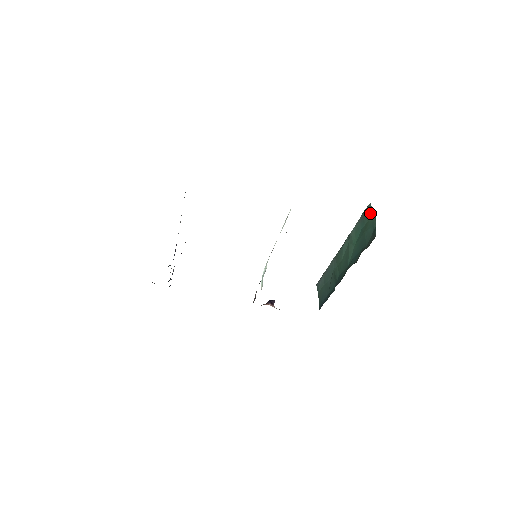
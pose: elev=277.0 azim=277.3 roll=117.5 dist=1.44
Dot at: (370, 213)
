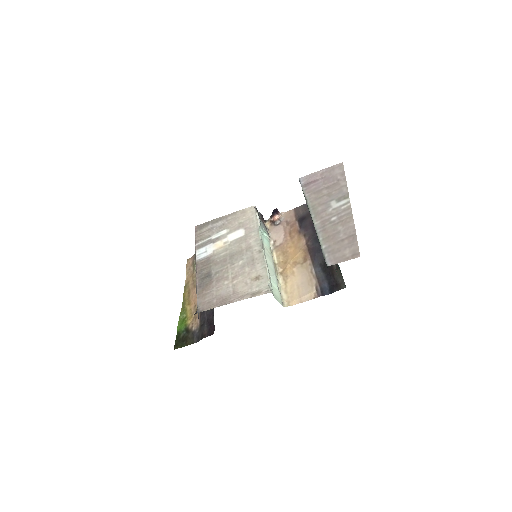
Dot at: occluded
